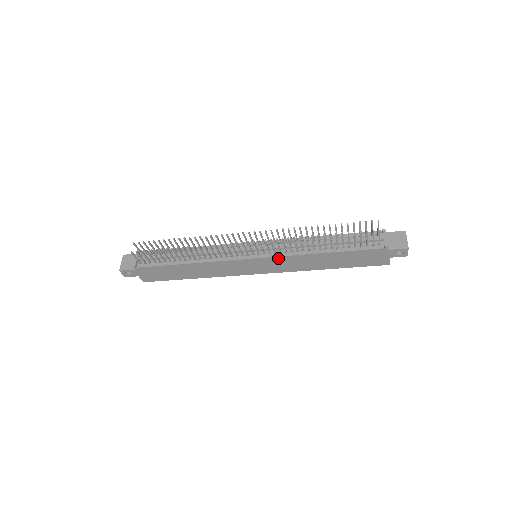
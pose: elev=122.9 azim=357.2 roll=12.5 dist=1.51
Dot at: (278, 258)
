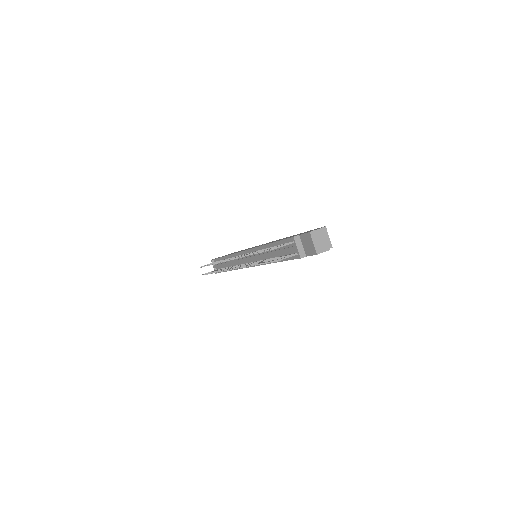
Dot at: occluded
